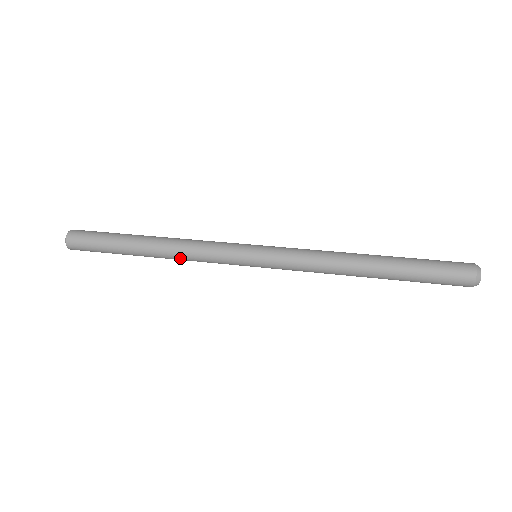
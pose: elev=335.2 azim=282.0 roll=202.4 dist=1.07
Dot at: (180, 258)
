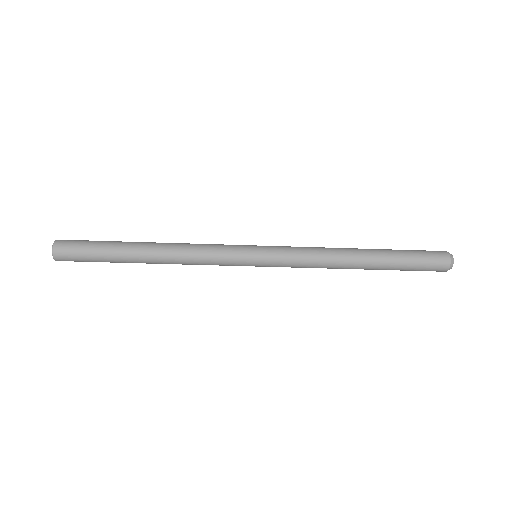
Dot at: (180, 254)
